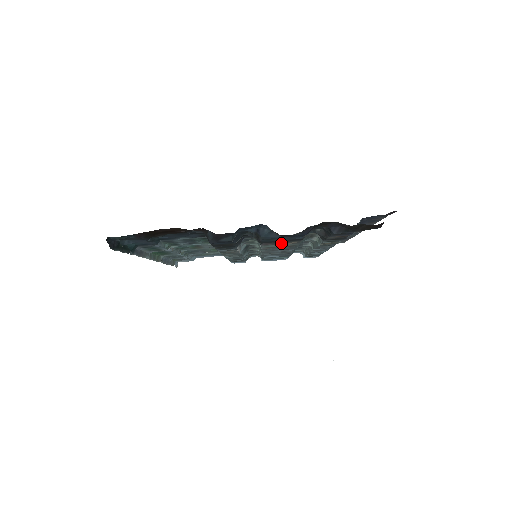
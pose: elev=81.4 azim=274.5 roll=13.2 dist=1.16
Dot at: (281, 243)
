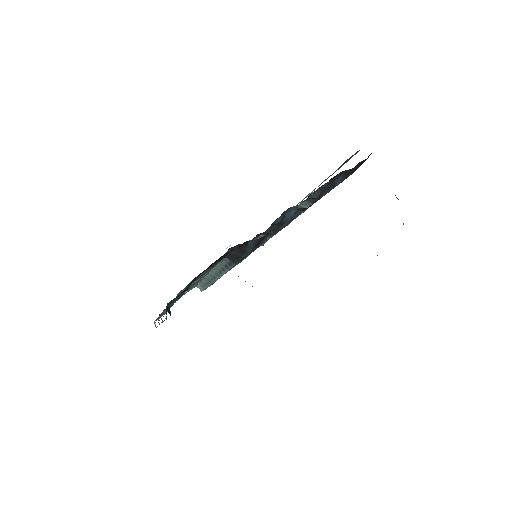
Dot at: (287, 225)
